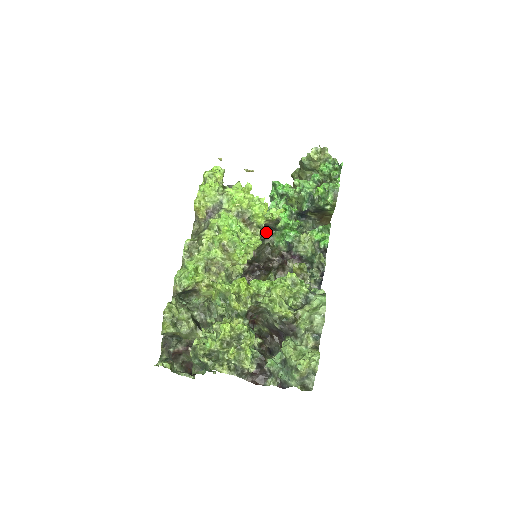
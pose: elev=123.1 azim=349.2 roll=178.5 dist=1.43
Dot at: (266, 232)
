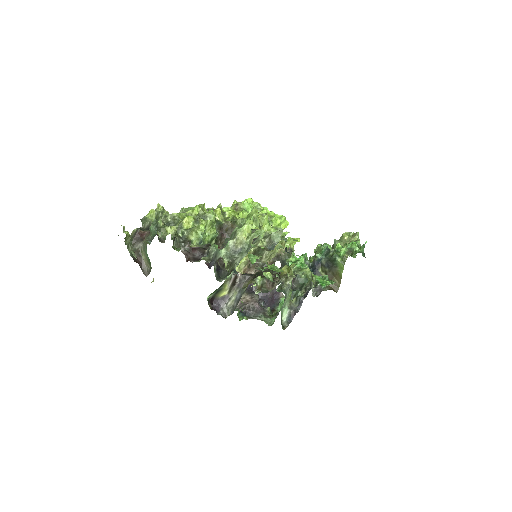
Dot at: occluded
